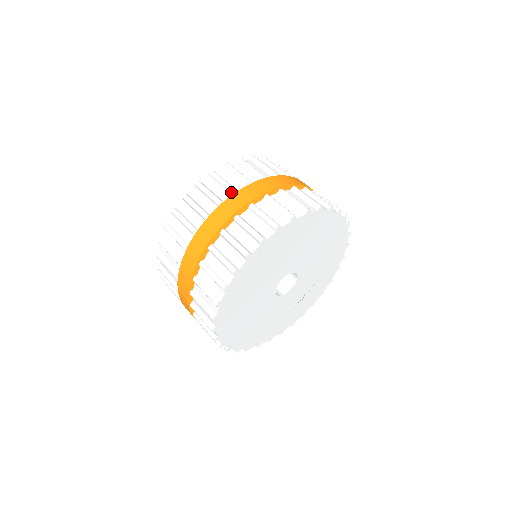
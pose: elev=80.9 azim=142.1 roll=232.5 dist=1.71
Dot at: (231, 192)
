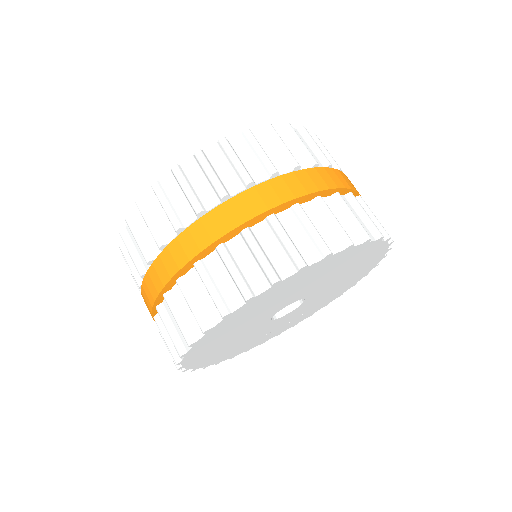
Dot at: (293, 166)
